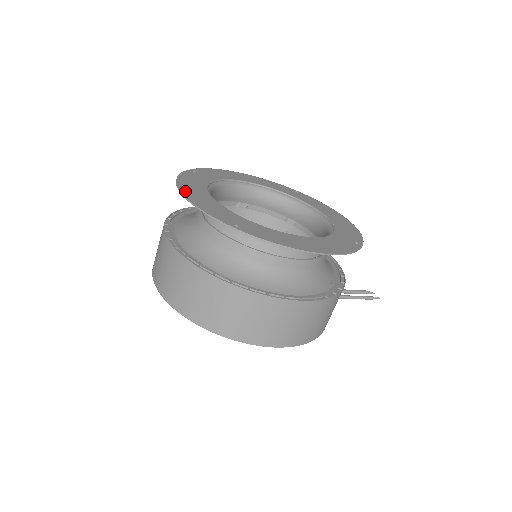
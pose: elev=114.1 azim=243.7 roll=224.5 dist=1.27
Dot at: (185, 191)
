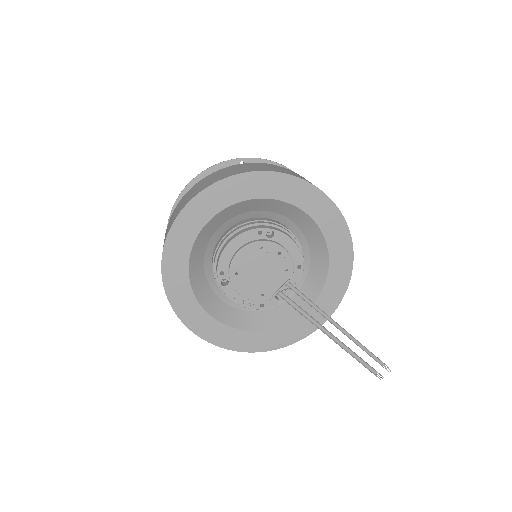
Dot at: (189, 189)
